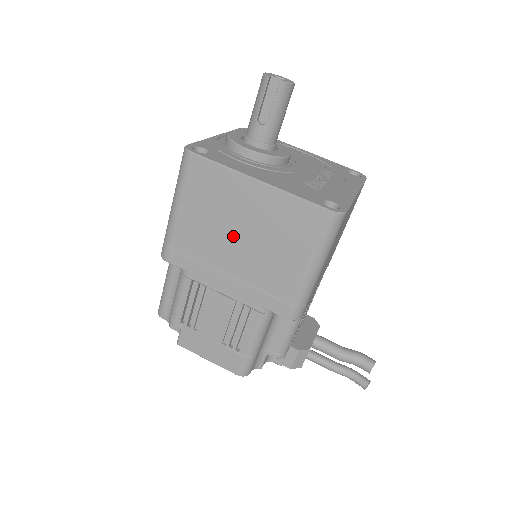
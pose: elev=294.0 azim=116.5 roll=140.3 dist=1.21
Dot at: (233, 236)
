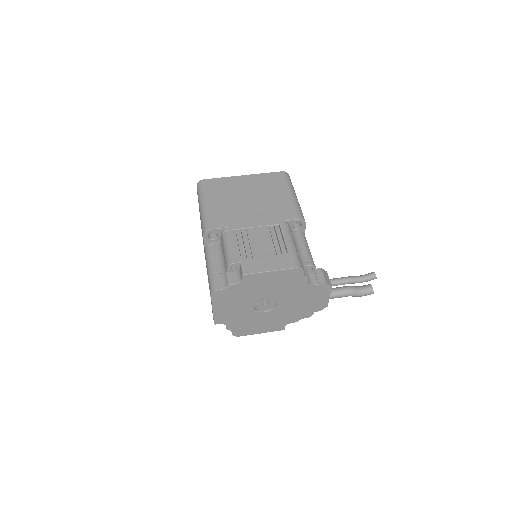
Dot at: (244, 199)
